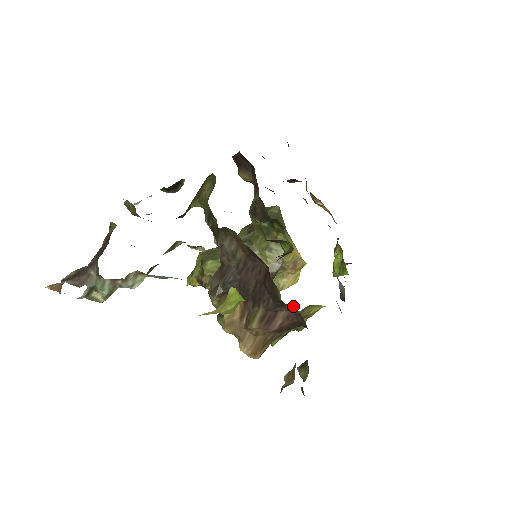
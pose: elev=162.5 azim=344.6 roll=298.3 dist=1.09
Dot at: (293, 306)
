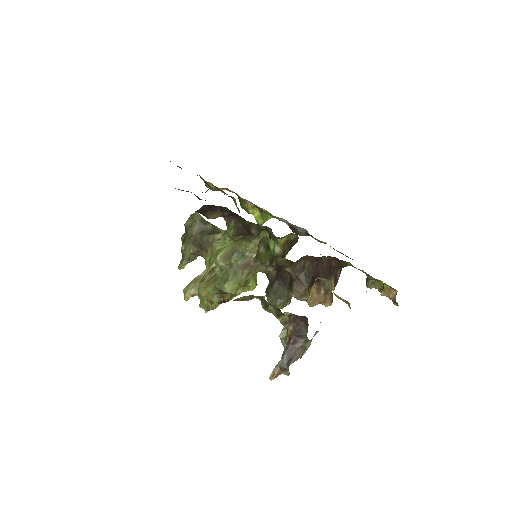
Dot at: occluded
